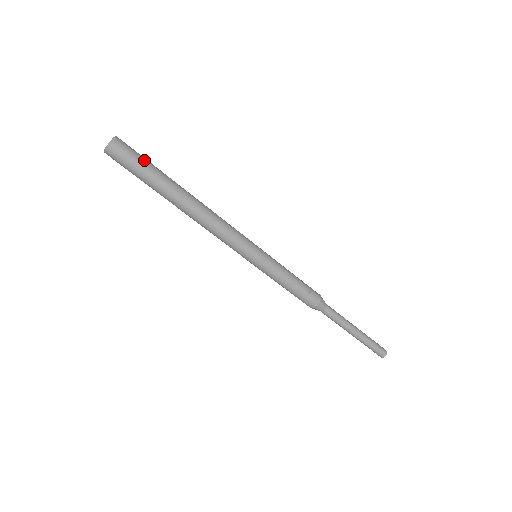
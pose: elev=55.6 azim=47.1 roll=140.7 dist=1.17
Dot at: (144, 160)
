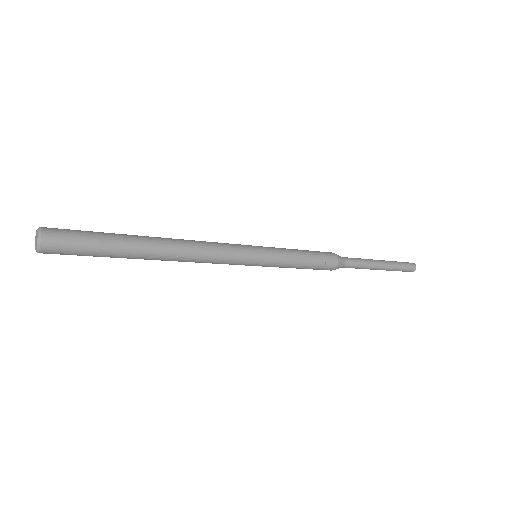
Dot at: (88, 239)
